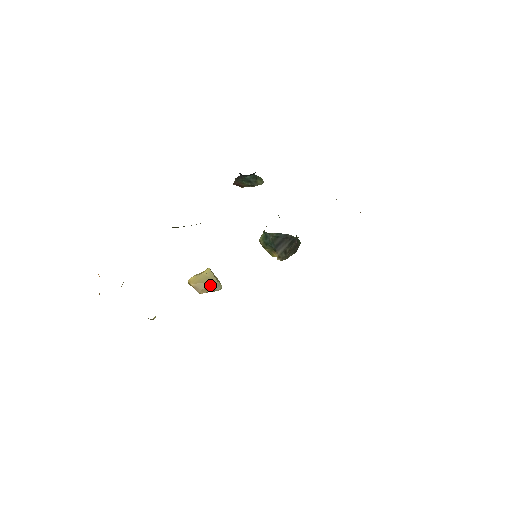
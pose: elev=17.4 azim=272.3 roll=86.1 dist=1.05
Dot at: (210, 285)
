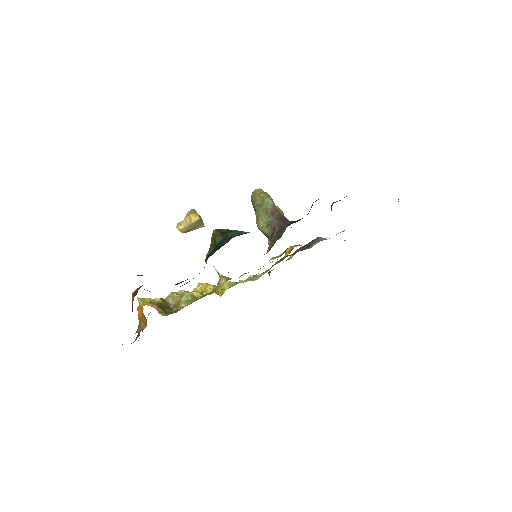
Dot at: (196, 228)
